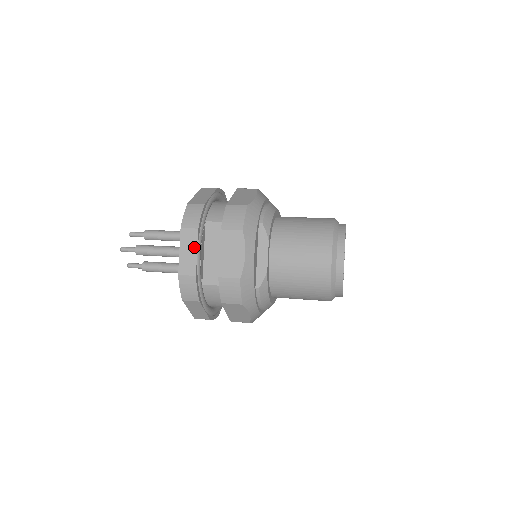
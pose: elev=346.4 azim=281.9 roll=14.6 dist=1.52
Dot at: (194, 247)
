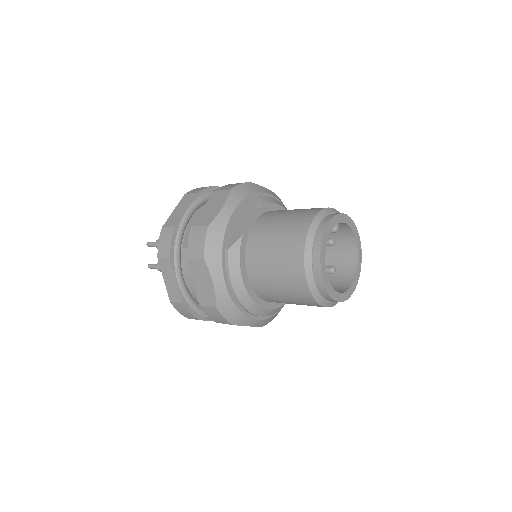
Dot at: (186, 206)
